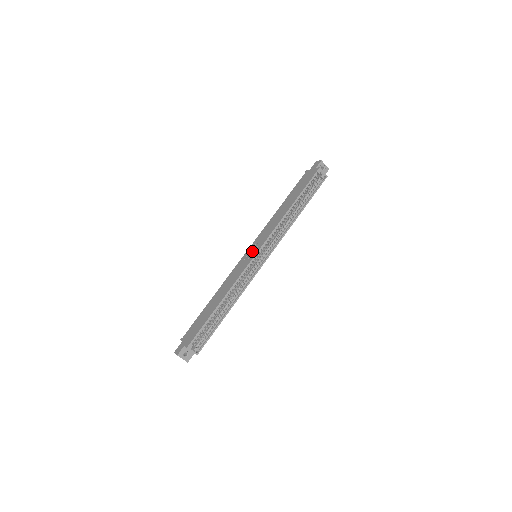
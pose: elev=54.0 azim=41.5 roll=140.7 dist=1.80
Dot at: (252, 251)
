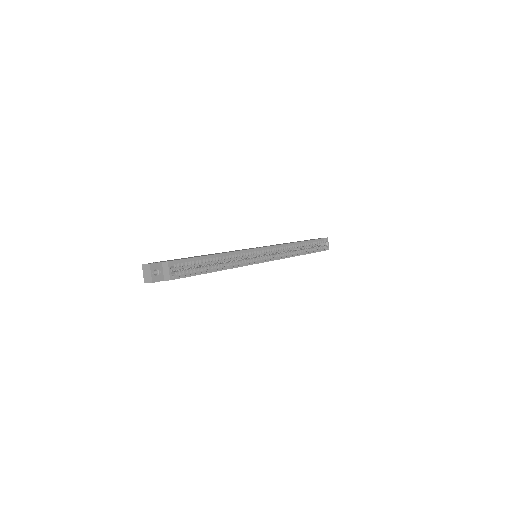
Dot at: occluded
